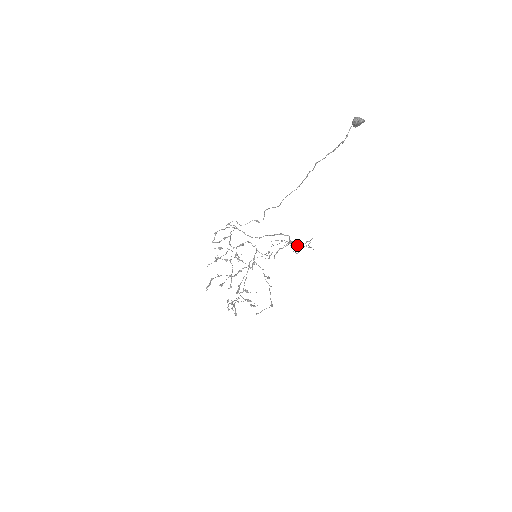
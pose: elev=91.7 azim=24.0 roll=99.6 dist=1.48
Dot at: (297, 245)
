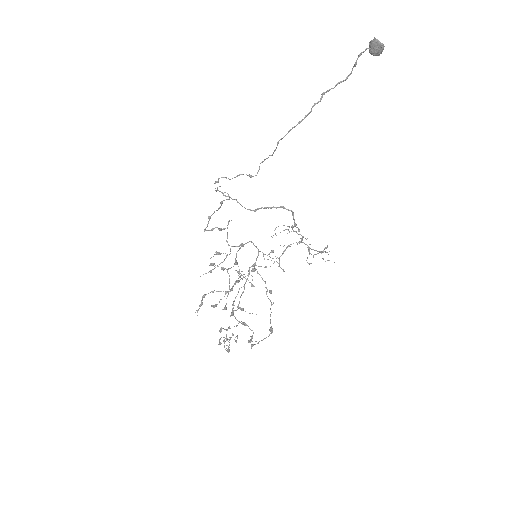
Dot at: (310, 253)
